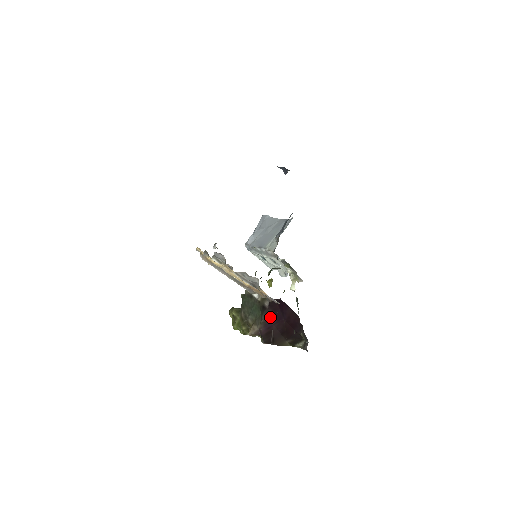
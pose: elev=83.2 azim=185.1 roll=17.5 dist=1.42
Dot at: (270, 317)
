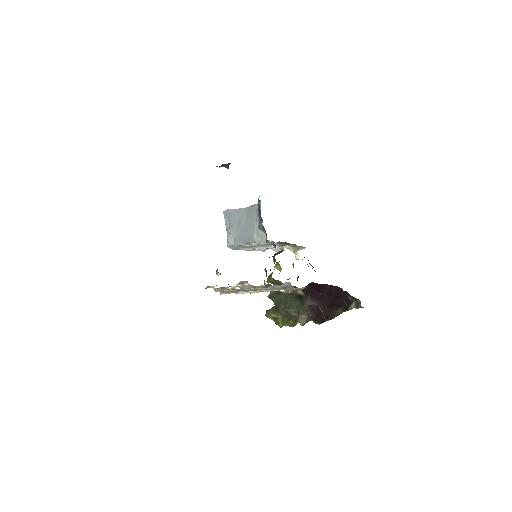
Dot at: (312, 301)
